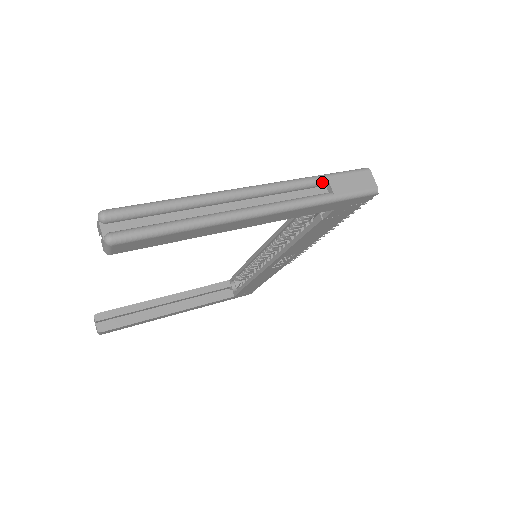
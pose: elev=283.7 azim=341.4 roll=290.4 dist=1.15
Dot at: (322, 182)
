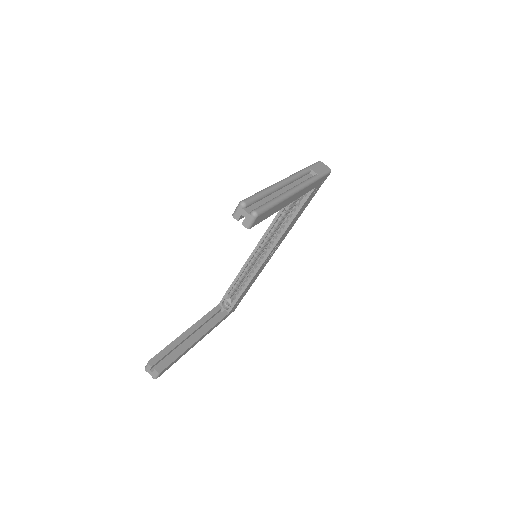
Dot at: (309, 171)
